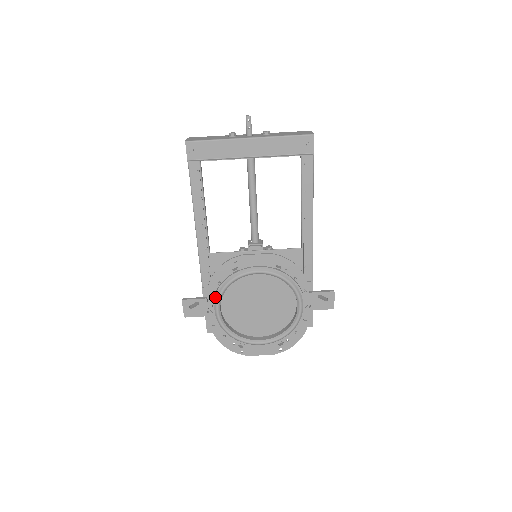
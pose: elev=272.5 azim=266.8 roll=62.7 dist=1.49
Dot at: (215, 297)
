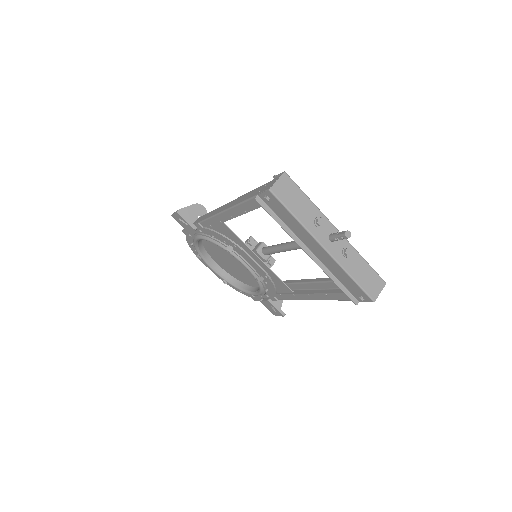
Dot at: (203, 235)
